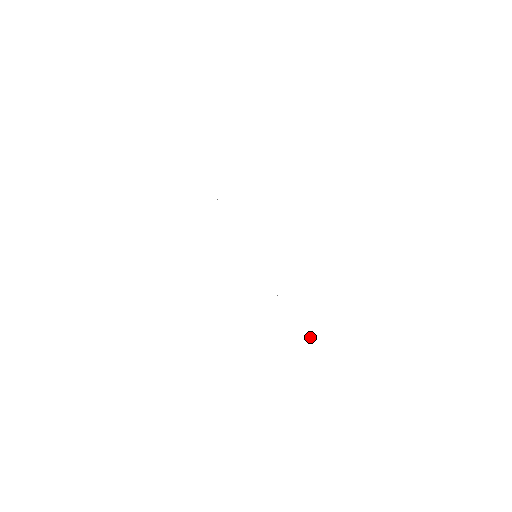
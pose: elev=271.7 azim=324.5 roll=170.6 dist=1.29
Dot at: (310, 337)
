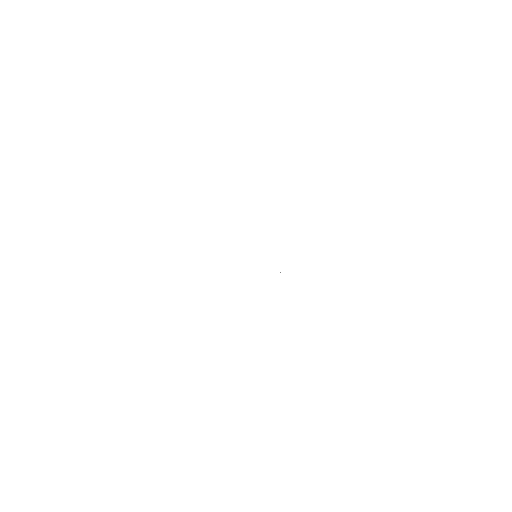
Dot at: occluded
